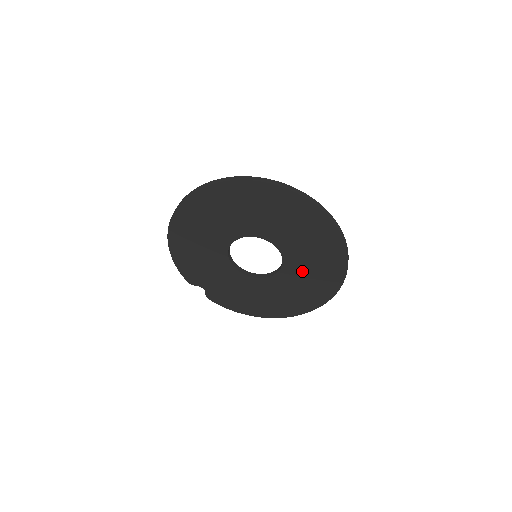
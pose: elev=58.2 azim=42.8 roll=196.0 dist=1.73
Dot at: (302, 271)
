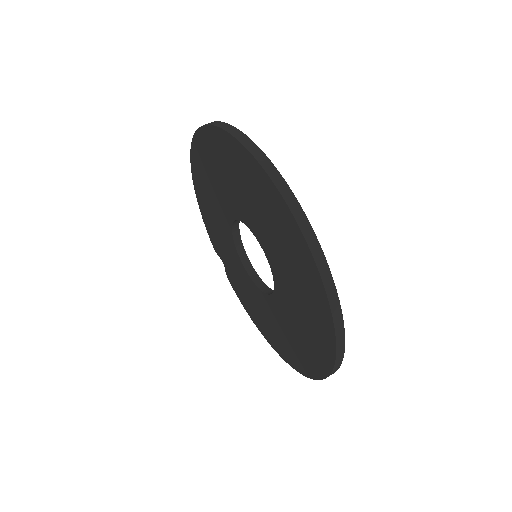
Dot at: (292, 313)
